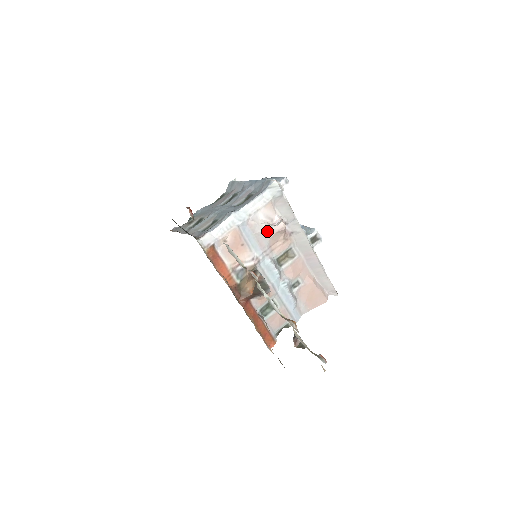
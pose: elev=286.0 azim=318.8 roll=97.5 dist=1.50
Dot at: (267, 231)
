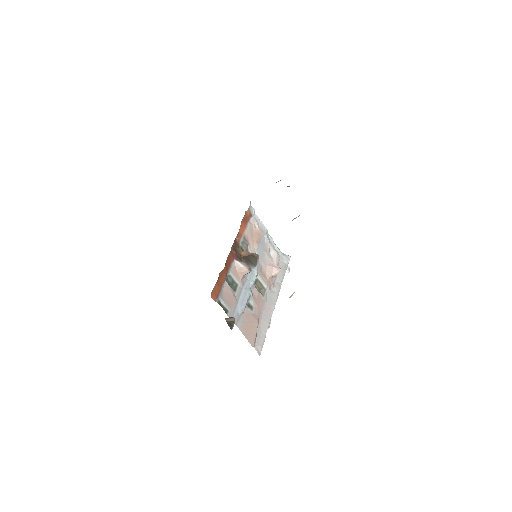
Dot at: (270, 260)
